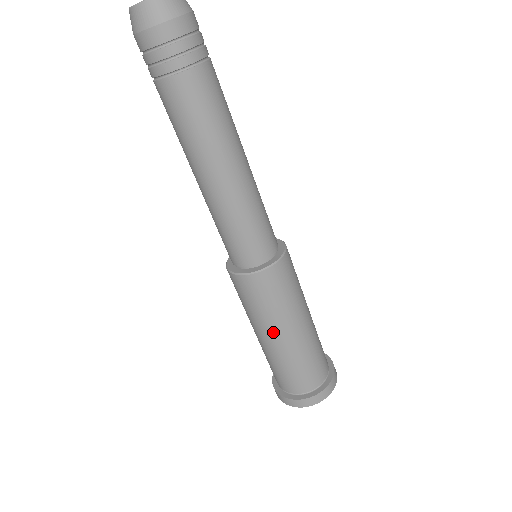
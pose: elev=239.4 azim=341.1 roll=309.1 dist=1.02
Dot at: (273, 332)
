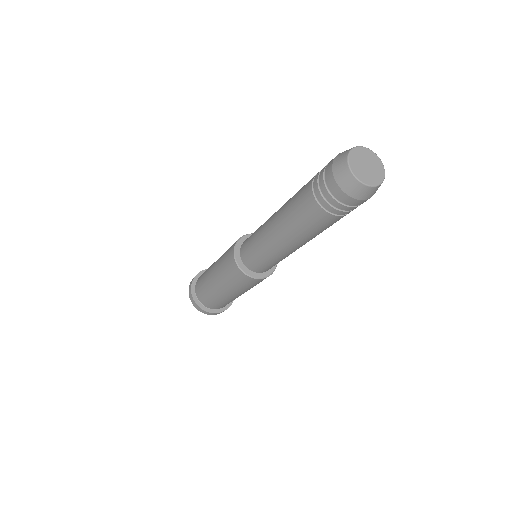
Dot at: (218, 283)
